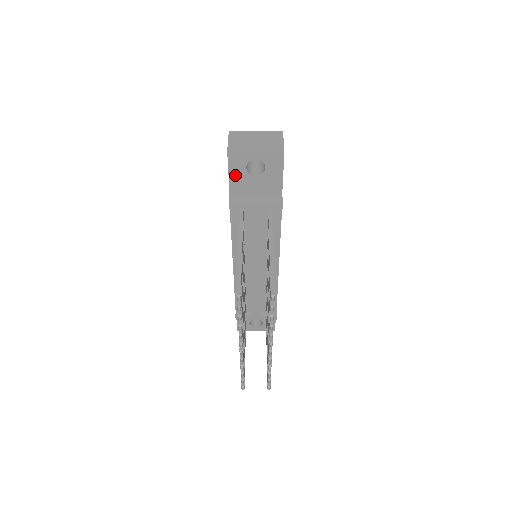
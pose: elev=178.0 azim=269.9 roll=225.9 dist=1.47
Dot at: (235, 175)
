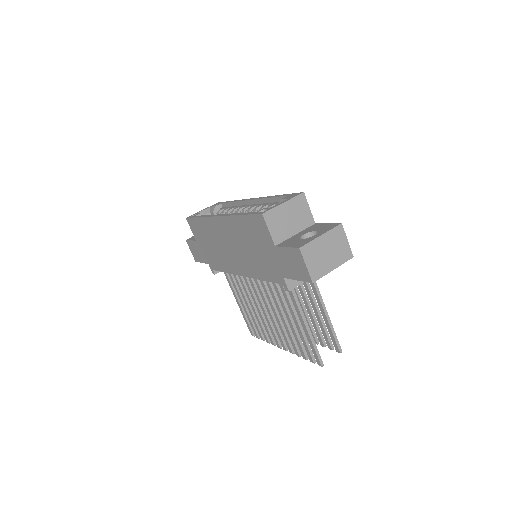
Dot at: occluded
